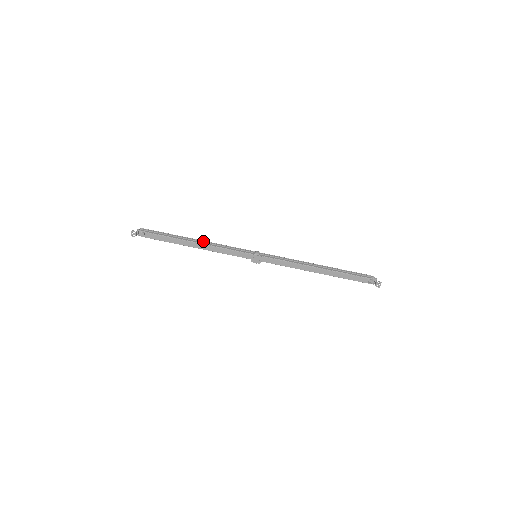
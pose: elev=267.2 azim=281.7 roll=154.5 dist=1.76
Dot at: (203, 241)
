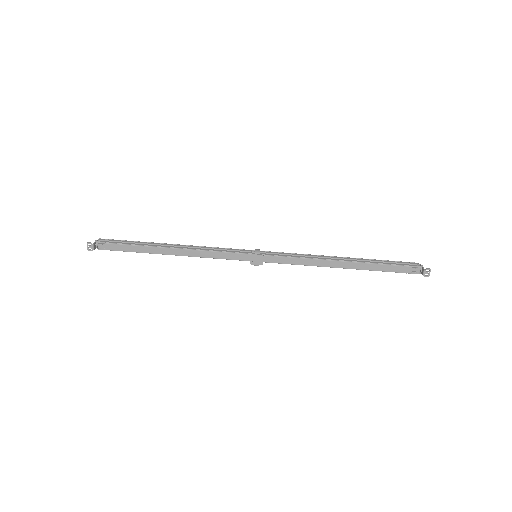
Dot at: (183, 245)
